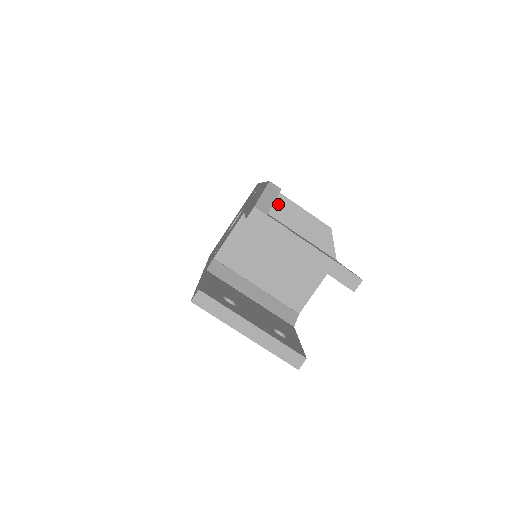
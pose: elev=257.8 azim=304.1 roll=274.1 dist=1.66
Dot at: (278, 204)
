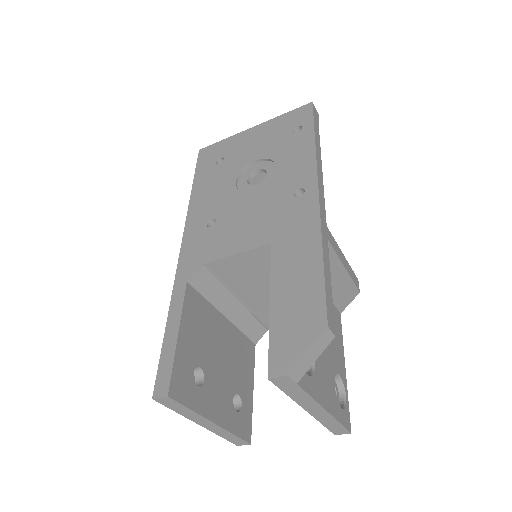
Dot at: occluded
